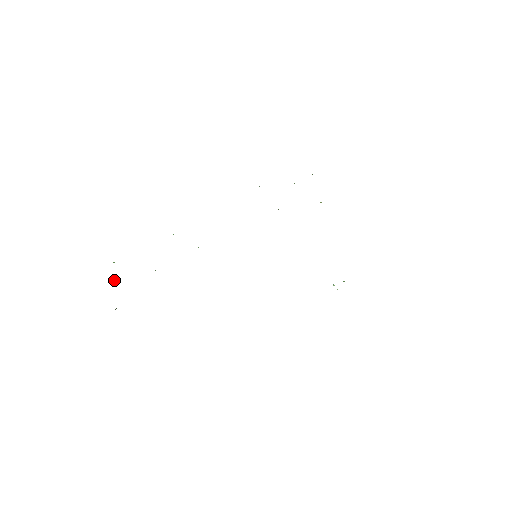
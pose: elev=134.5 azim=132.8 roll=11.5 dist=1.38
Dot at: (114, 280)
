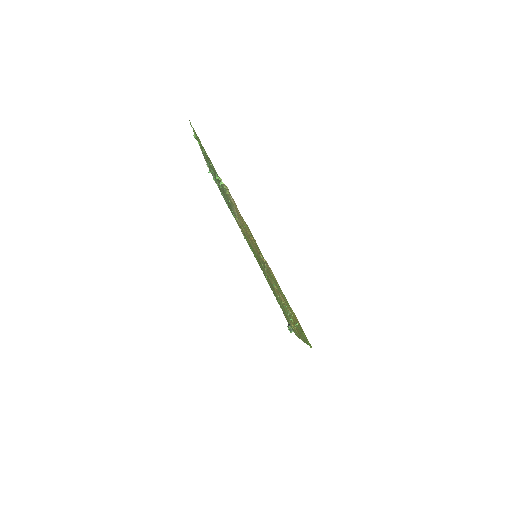
Dot at: occluded
